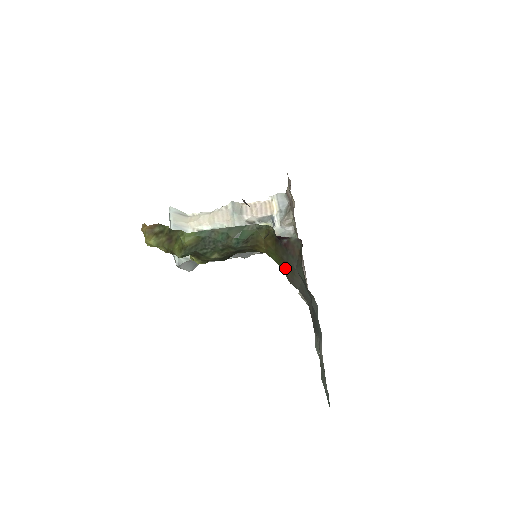
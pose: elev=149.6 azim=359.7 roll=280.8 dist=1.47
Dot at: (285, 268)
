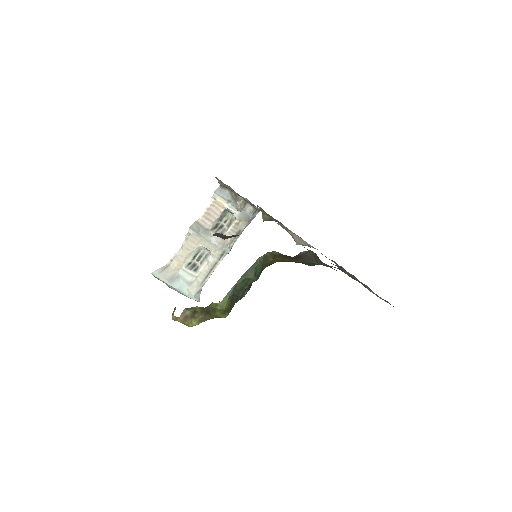
Dot at: occluded
